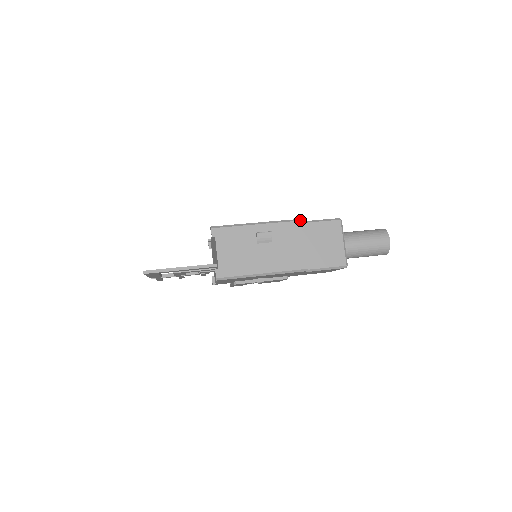
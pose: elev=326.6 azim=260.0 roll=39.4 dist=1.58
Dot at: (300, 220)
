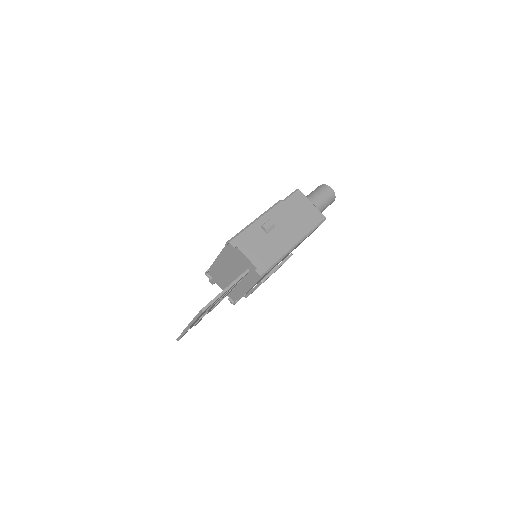
Dot at: (280, 201)
